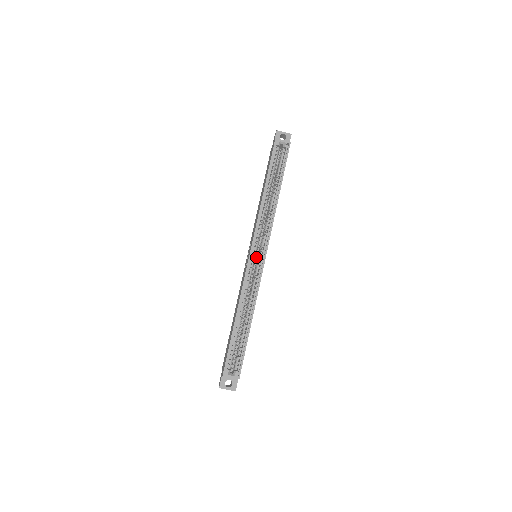
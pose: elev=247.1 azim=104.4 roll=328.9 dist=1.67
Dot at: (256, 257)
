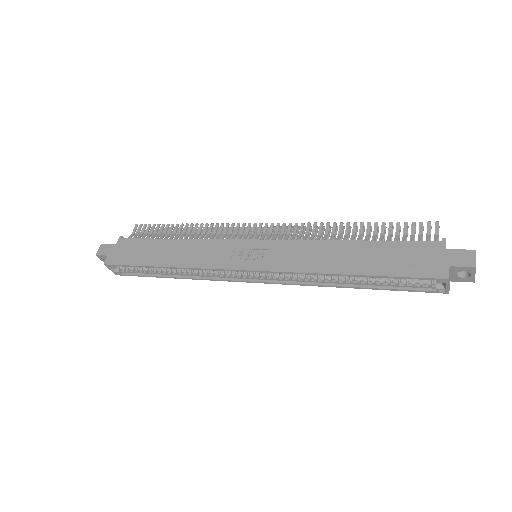
Dot at: occluded
